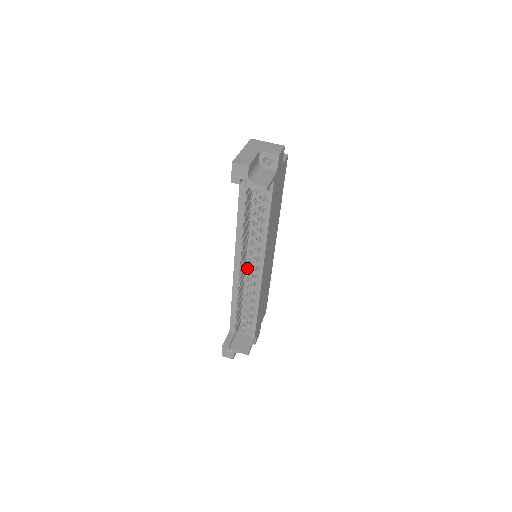
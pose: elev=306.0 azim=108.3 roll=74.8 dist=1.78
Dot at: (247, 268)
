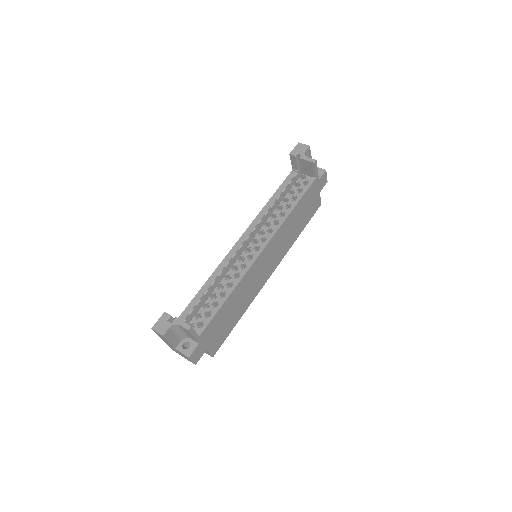
Dot at: (248, 247)
